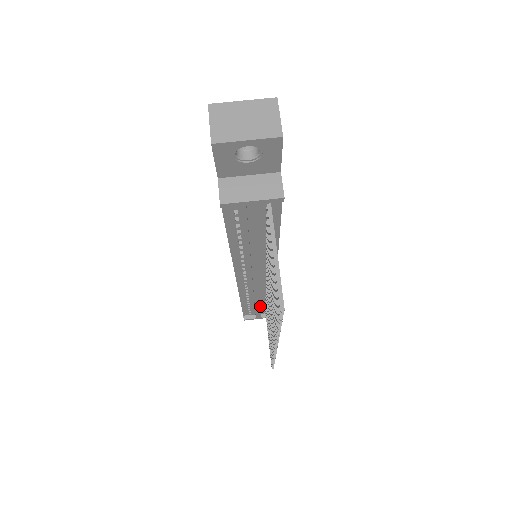
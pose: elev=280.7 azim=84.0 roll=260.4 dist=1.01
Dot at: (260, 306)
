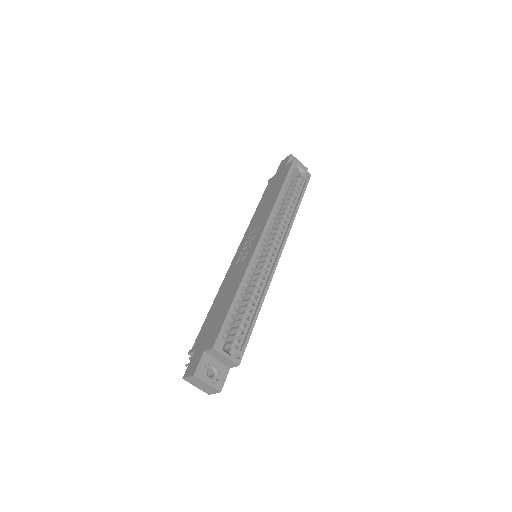
Dot at: occluded
